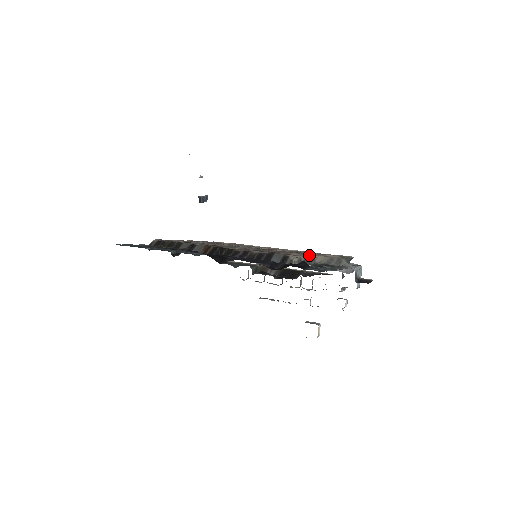
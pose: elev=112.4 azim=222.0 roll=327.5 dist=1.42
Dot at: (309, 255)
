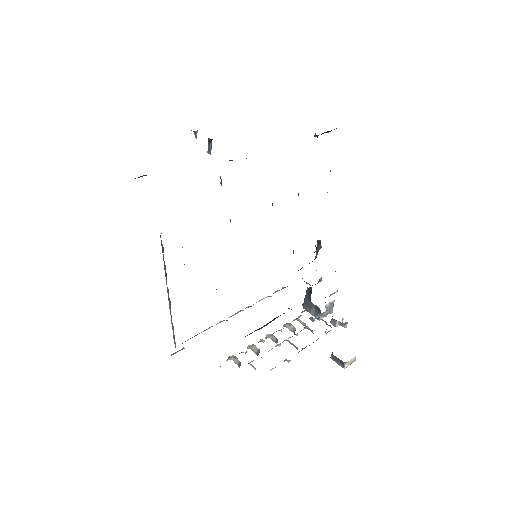
Dot at: occluded
